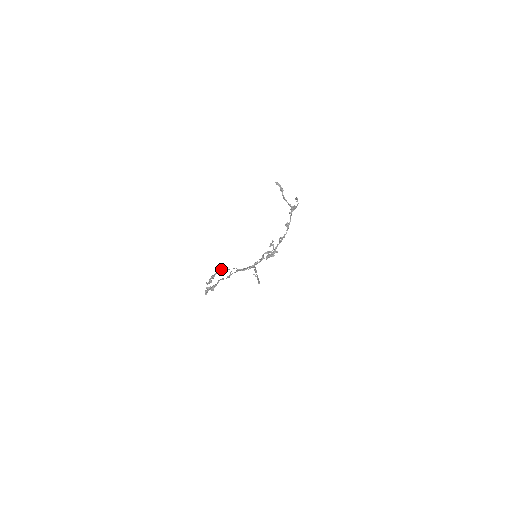
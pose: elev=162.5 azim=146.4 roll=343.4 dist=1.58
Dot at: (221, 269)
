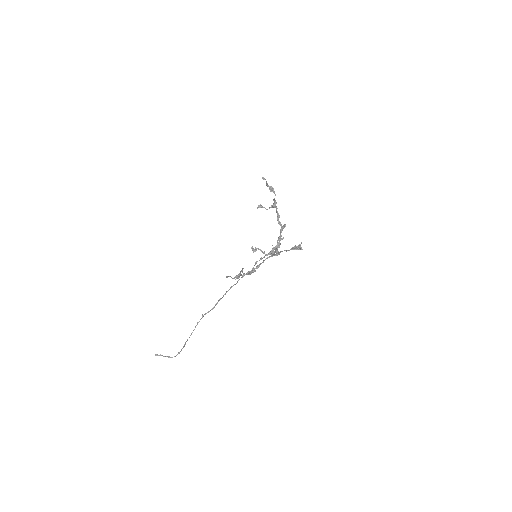
Dot at: occluded
